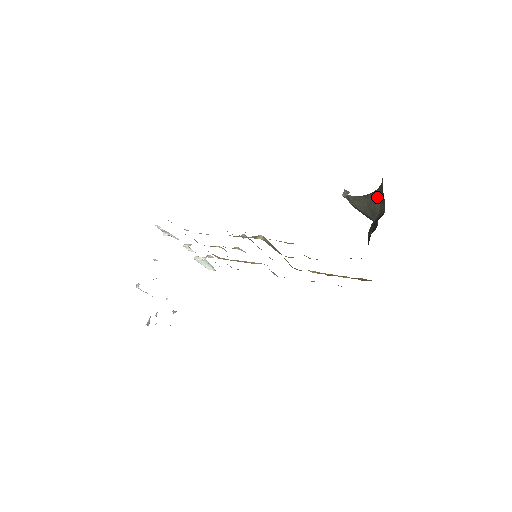
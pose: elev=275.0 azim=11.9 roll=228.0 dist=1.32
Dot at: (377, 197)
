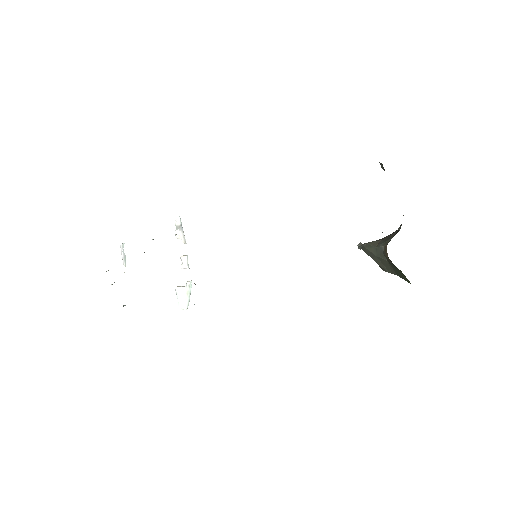
Dot at: (394, 232)
